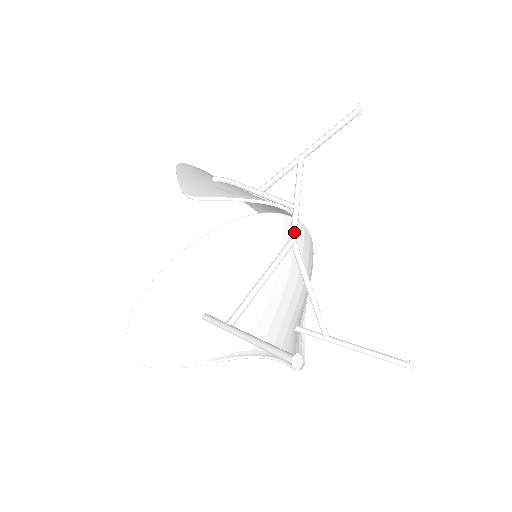
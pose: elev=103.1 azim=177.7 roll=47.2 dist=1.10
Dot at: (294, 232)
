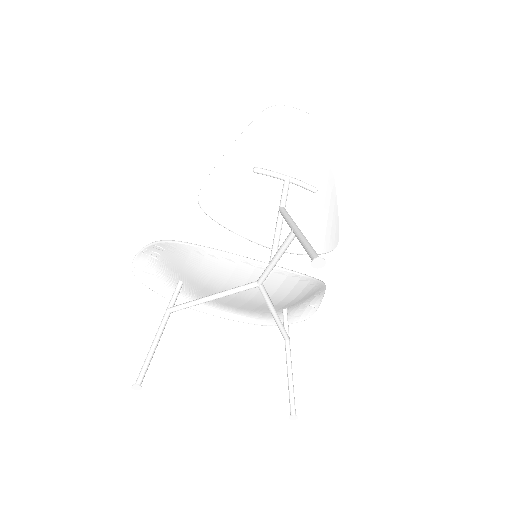
Dot at: (260, 280)
